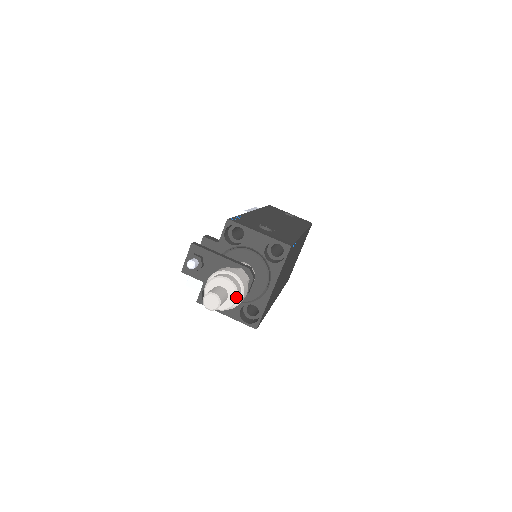
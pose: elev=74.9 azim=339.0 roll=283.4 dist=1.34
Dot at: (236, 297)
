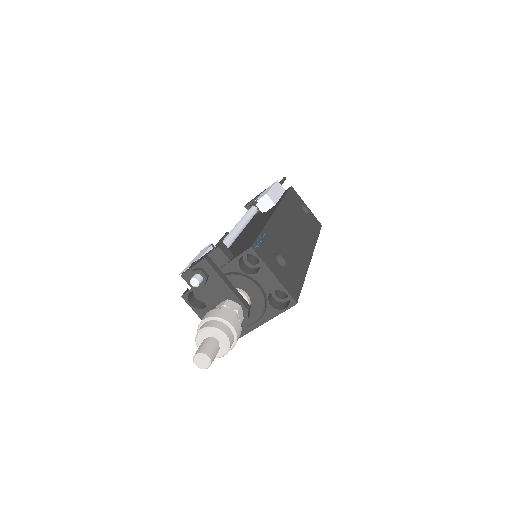
Dot at: (225, 354)
